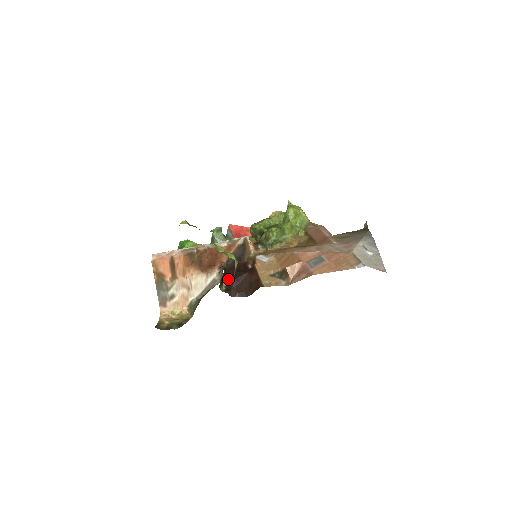
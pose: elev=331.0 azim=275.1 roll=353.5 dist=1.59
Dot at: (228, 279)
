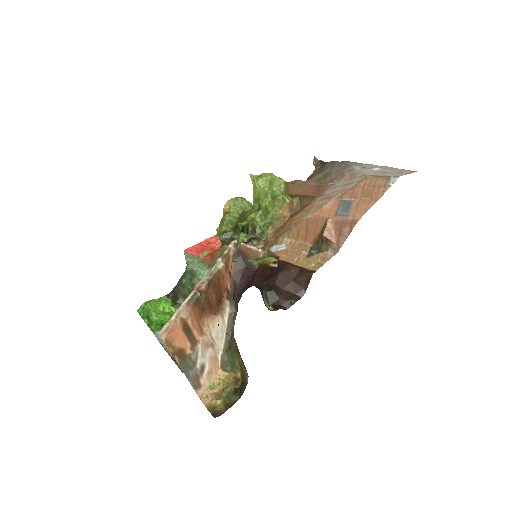
Dot at: (266, 295)
